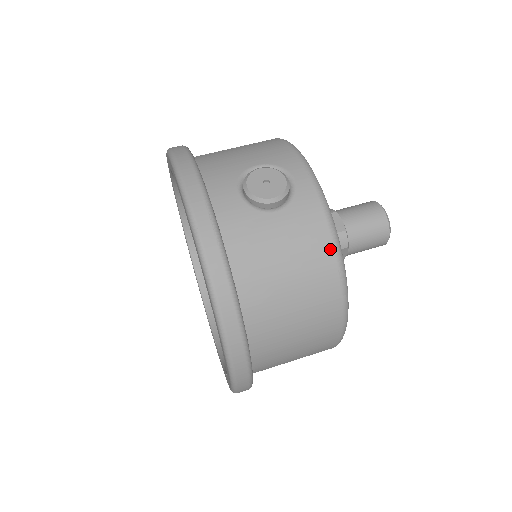
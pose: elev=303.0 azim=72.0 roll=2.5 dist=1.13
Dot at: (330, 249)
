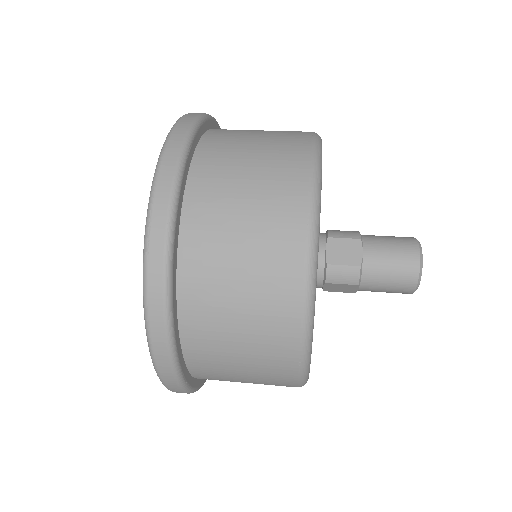
Dot at: occluded
